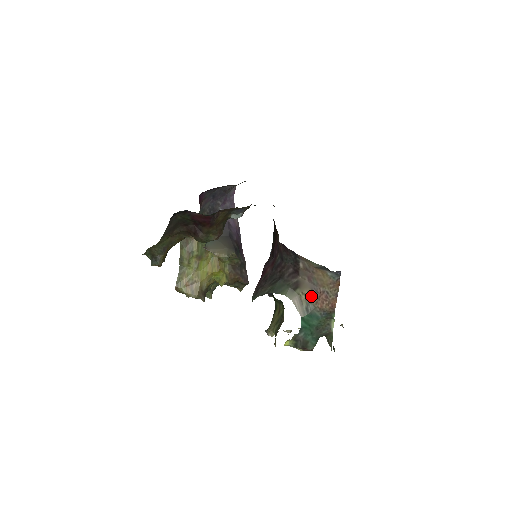
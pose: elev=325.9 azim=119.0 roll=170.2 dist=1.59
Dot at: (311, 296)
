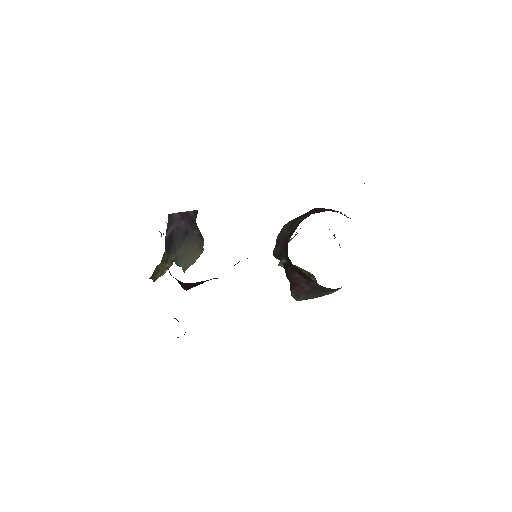
Dot at: occluded
